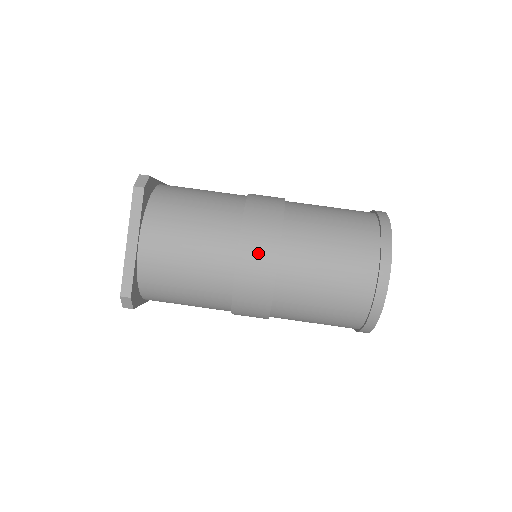
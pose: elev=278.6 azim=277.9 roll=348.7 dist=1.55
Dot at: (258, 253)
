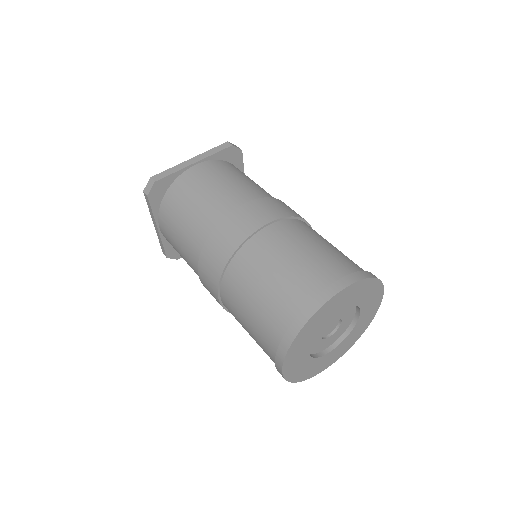
Dot at: (259, 212)
